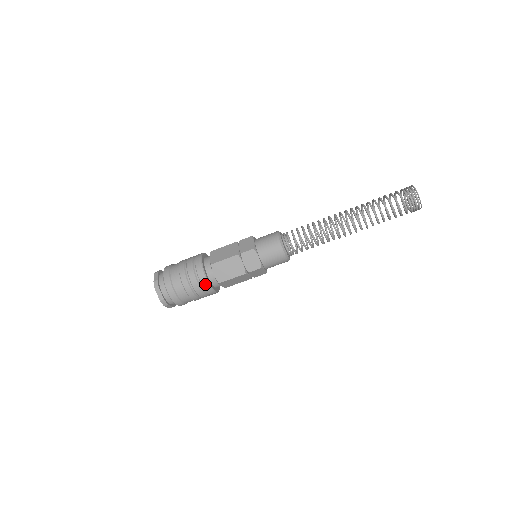
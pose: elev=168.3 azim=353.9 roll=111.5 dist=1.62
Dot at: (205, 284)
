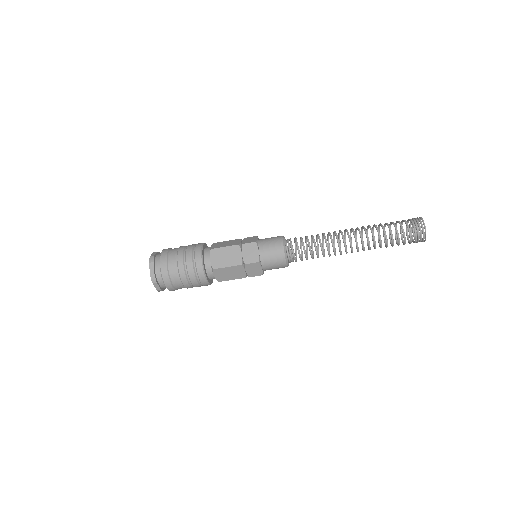
Dot at: (205, 284)
